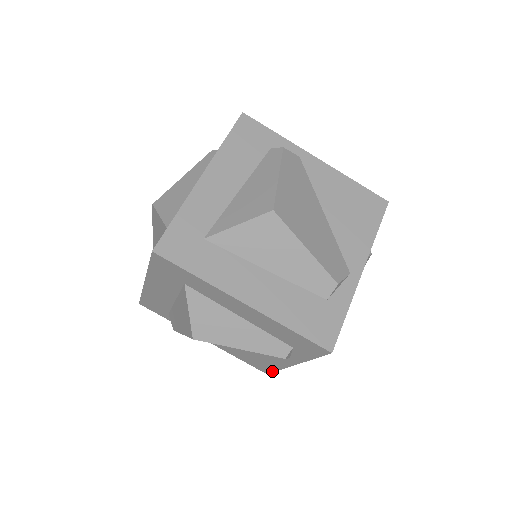
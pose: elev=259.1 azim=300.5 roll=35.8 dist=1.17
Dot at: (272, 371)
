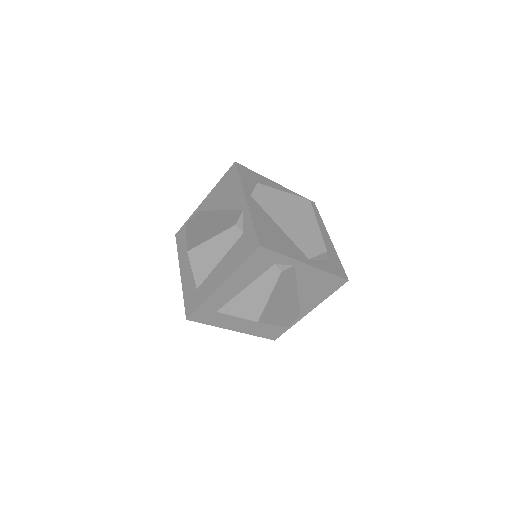
Dot at: occluded
